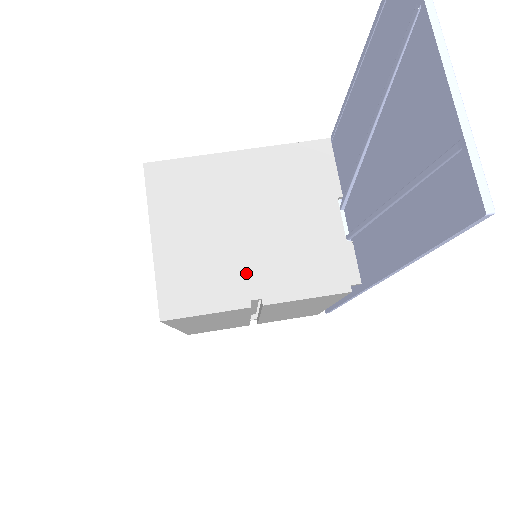
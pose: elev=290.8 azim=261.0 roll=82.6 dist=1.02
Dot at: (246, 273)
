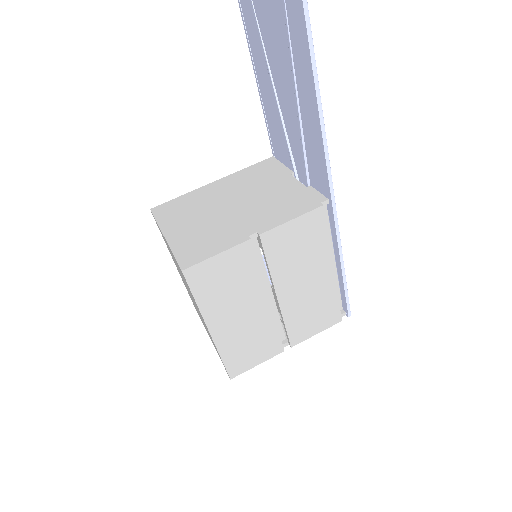
Dot at: (240, 226)
